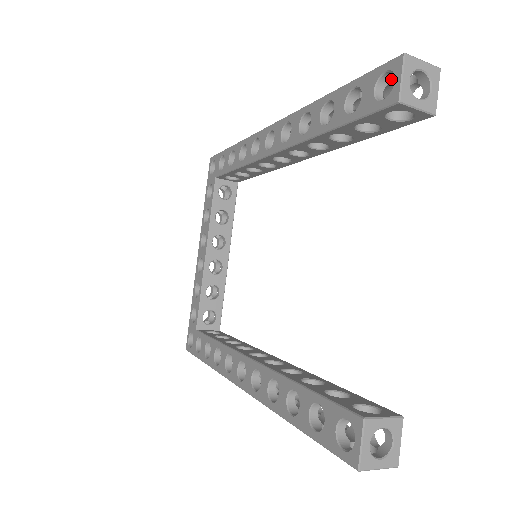
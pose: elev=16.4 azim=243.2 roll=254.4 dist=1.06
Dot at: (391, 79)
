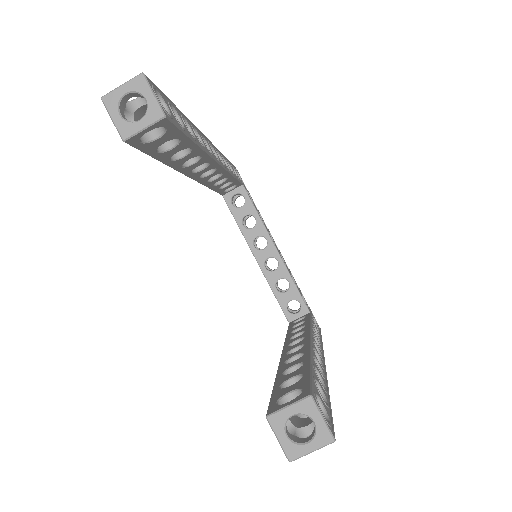
Dot at: (135, 106)
